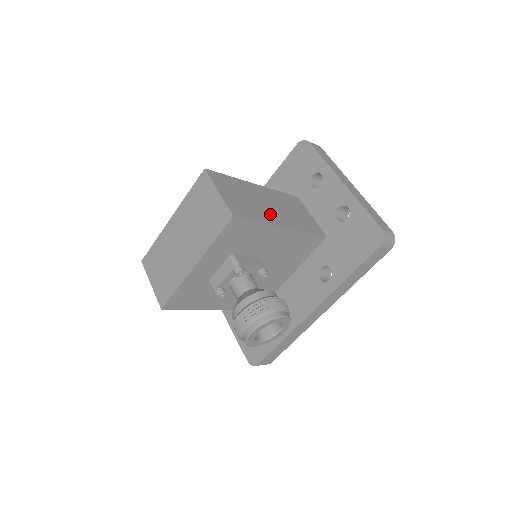
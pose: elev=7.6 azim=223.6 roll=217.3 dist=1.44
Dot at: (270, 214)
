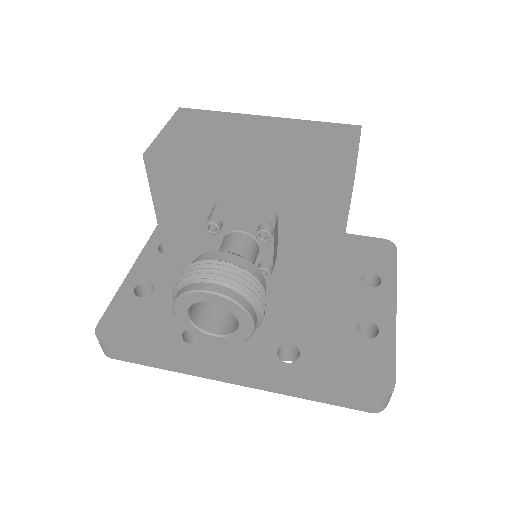
Dot at: occluded
